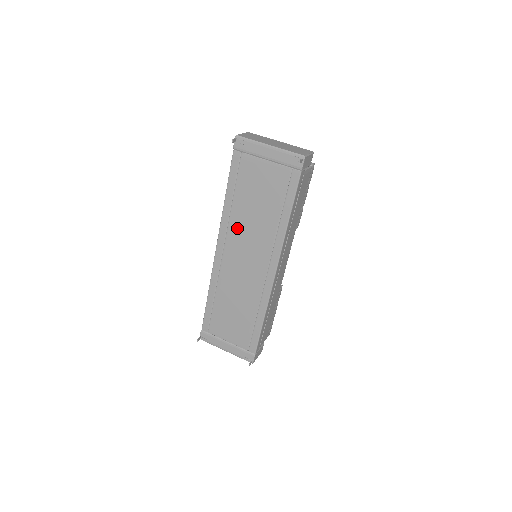
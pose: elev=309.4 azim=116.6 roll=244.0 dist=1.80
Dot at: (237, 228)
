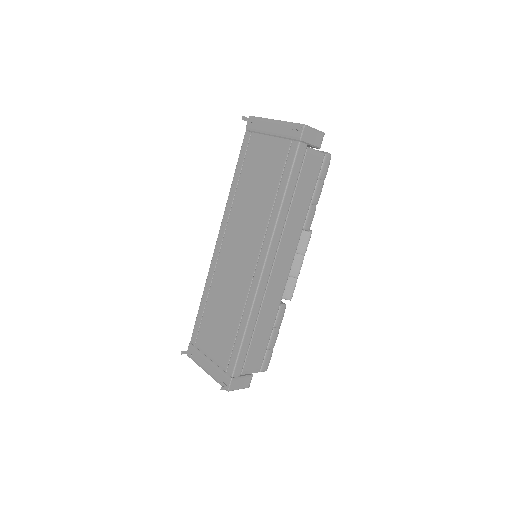
Dot at: (237, 215)
